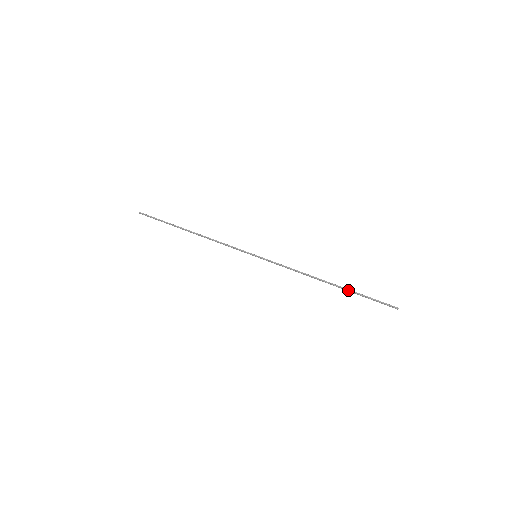
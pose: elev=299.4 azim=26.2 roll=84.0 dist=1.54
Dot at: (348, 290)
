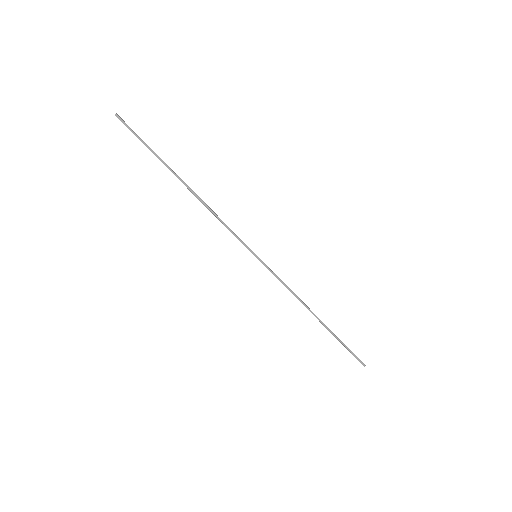
Dot at: occluded
